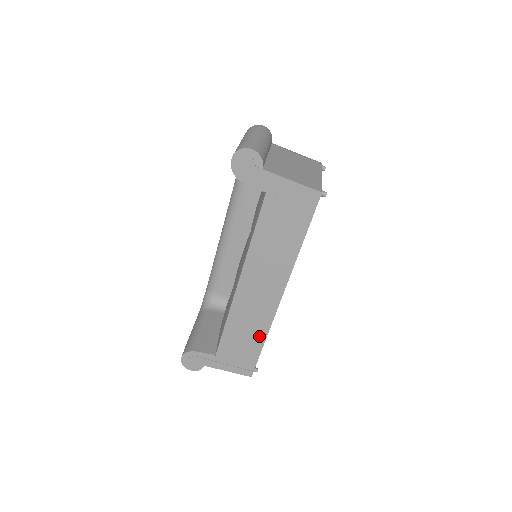
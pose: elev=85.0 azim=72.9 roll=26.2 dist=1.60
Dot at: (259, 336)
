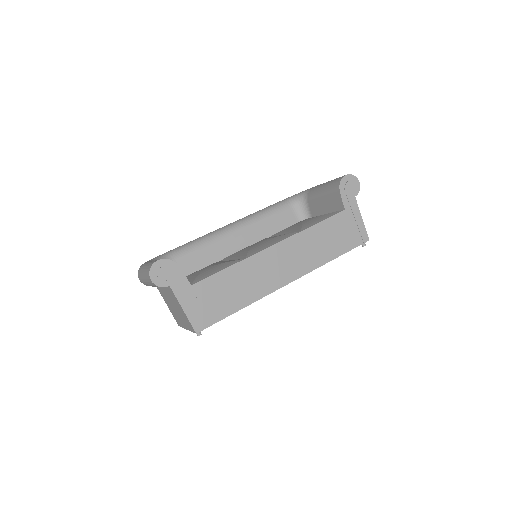
Dot at: (244, 299)
